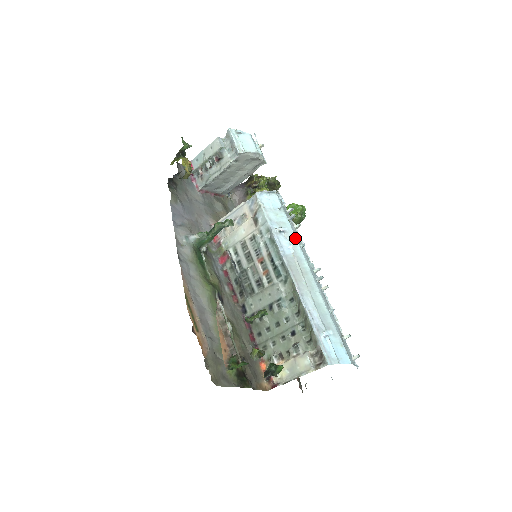
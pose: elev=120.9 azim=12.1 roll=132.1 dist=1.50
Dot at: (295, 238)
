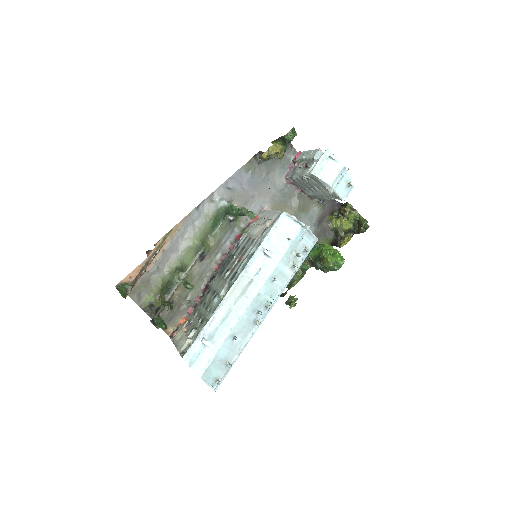
Dot at: (273, 269)
